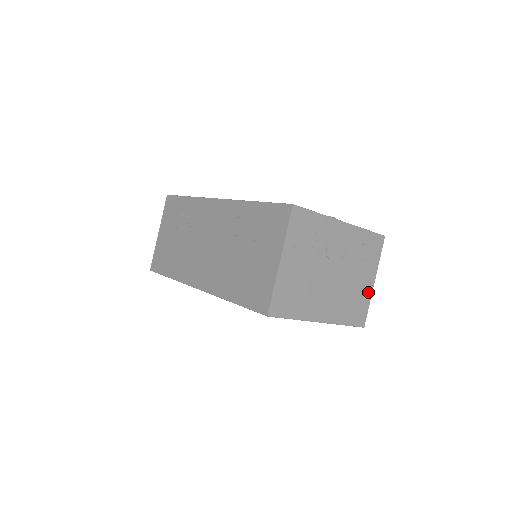
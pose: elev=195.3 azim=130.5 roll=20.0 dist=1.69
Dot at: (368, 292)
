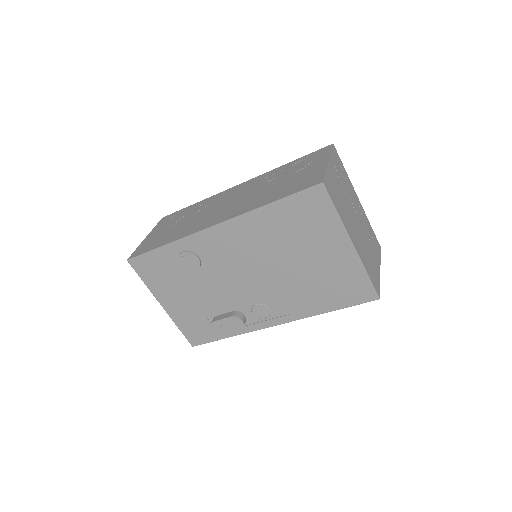
Dot at: (378, 272)
